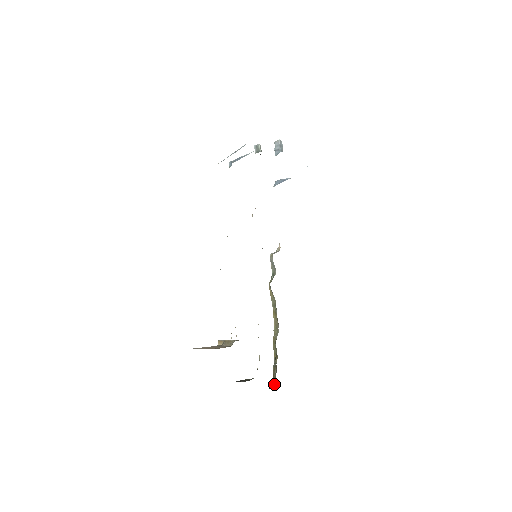
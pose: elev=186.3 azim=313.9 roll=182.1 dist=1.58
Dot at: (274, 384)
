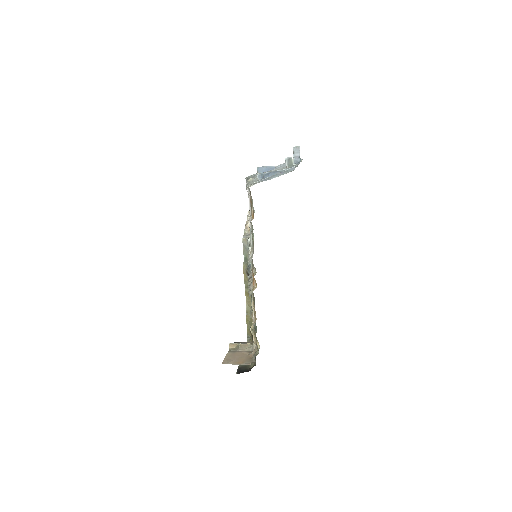
Dot at: occluded
